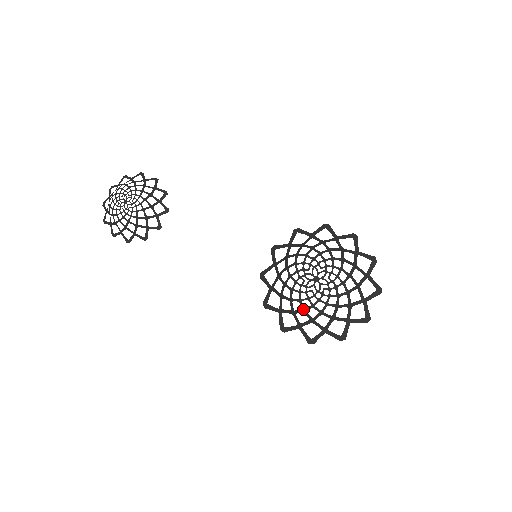
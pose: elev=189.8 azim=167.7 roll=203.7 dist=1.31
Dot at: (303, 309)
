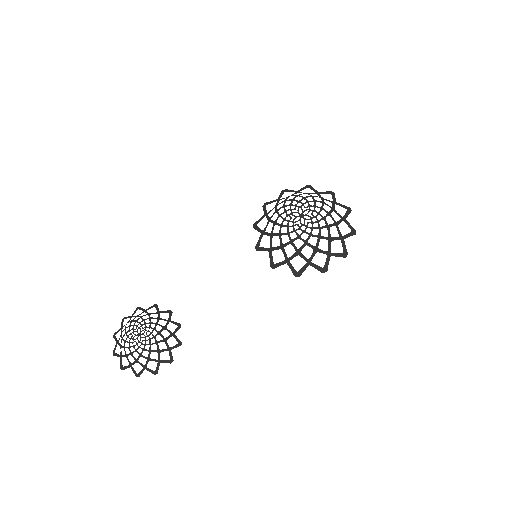
Dot at: (318, 237)
